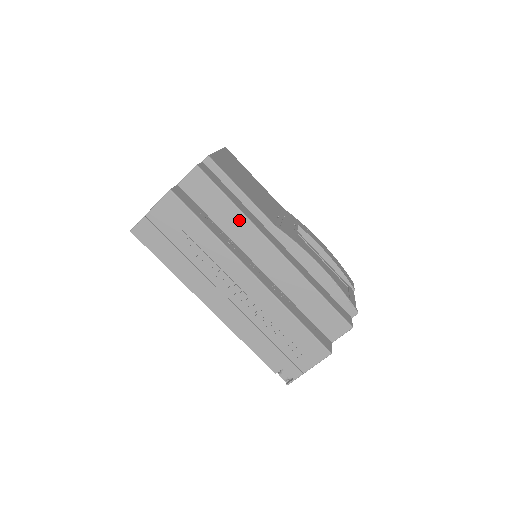
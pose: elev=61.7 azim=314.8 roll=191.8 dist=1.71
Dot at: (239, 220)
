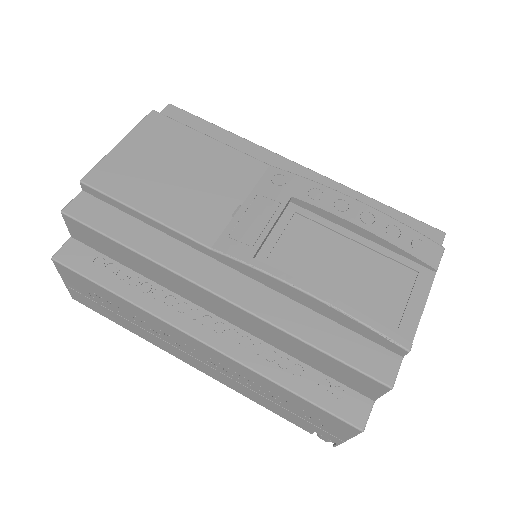
Dot at: (149, 265)
